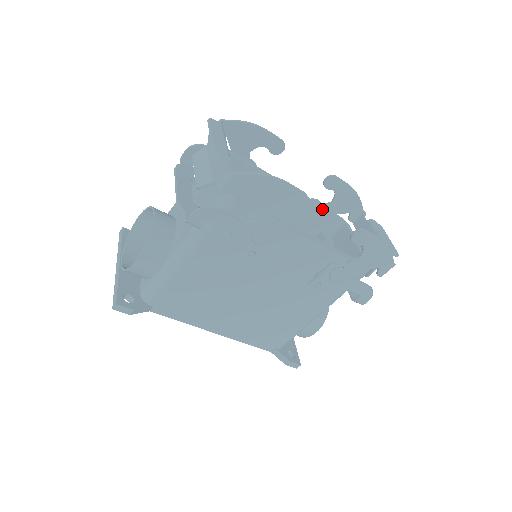
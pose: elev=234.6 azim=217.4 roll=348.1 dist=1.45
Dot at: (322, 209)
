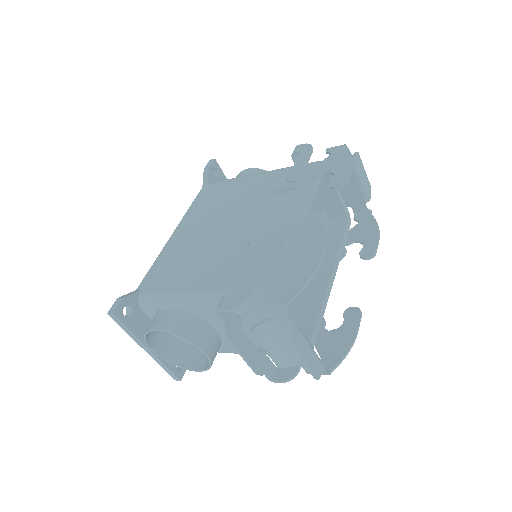
Dot at: (316, 189)
